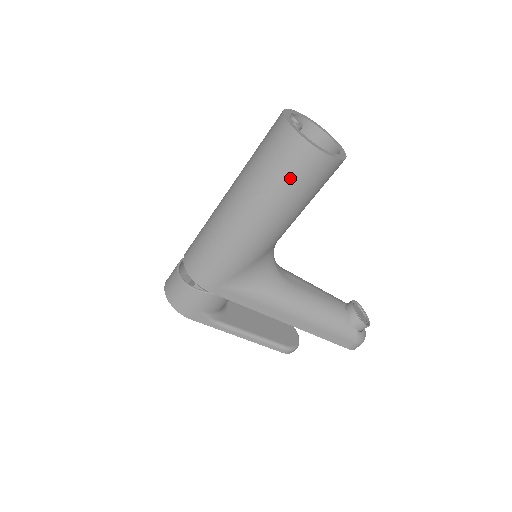
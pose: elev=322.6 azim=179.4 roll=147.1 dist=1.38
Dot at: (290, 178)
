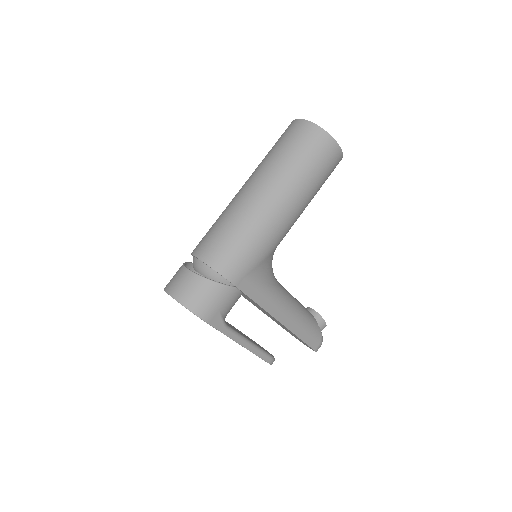
Dot at: (317, 166)
